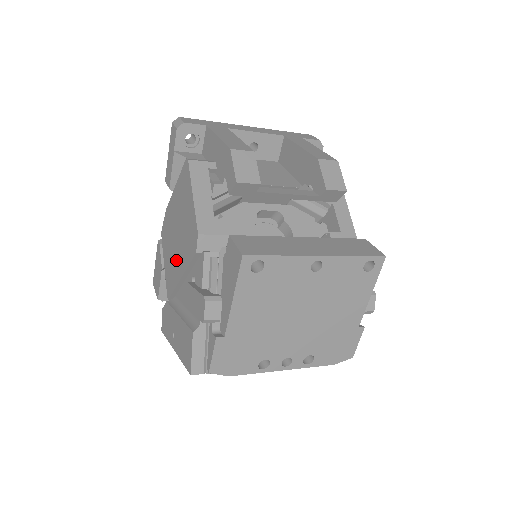
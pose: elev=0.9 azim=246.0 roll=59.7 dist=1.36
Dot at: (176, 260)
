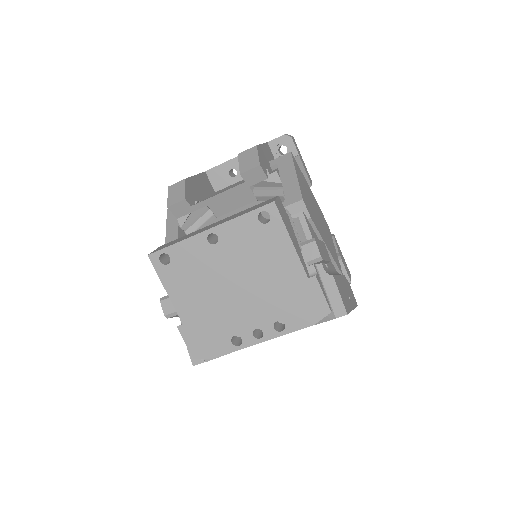
Dot at: occluded
